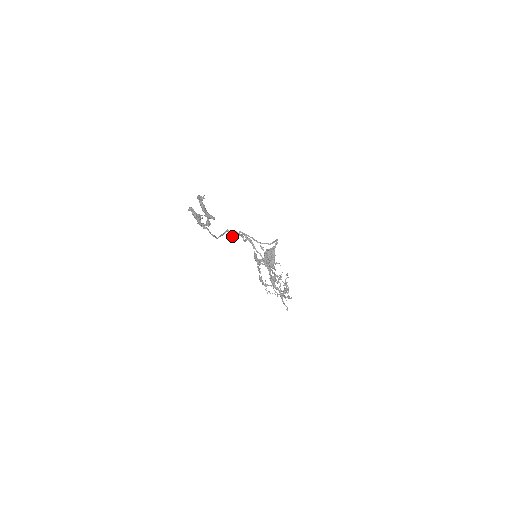
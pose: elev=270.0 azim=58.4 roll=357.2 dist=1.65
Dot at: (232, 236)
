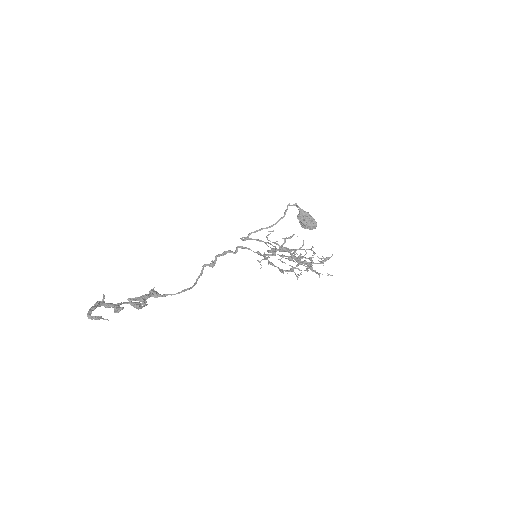
Dot at: (214, 264)
